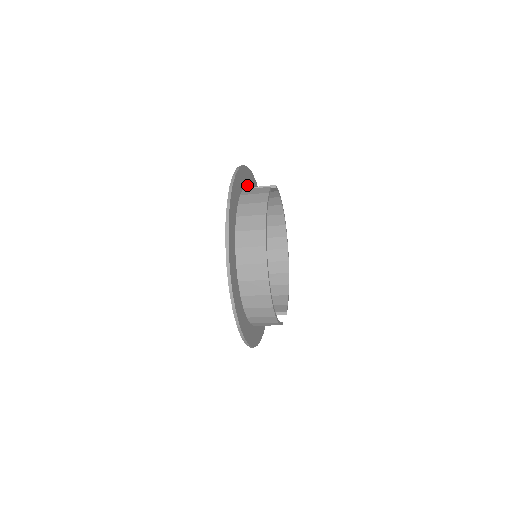
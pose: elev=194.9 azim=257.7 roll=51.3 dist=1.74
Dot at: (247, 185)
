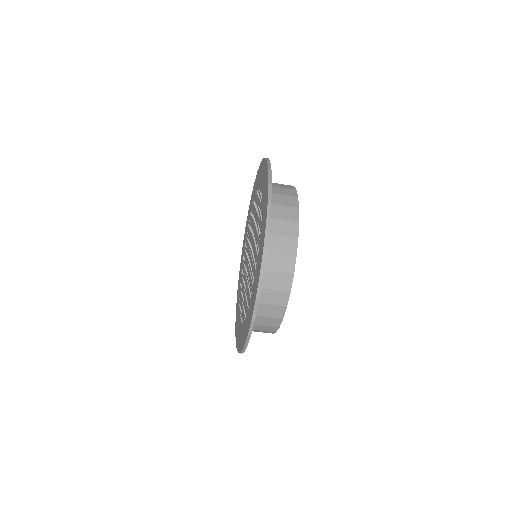
Dot at: occluded
